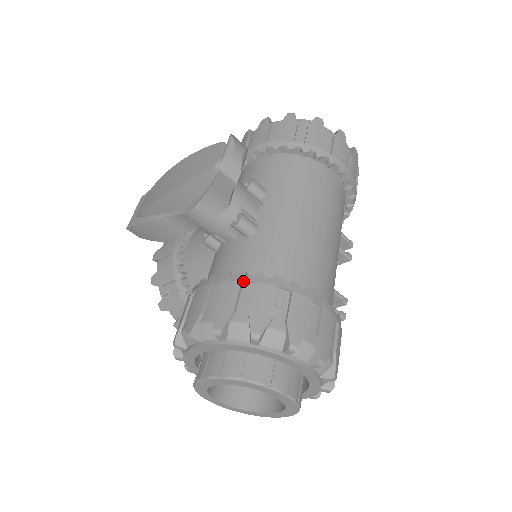
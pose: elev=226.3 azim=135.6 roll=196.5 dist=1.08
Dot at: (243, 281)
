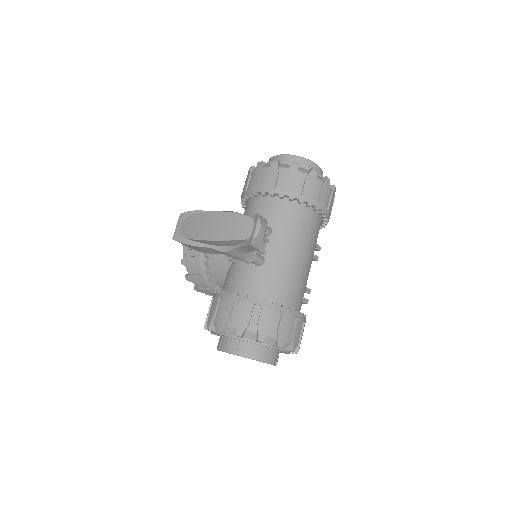
Dot at: (255, 304)
